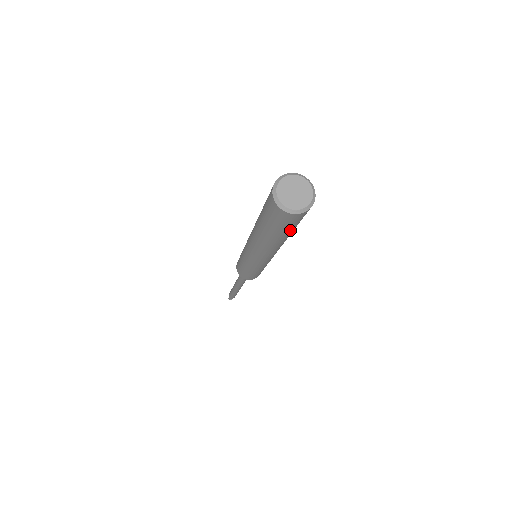
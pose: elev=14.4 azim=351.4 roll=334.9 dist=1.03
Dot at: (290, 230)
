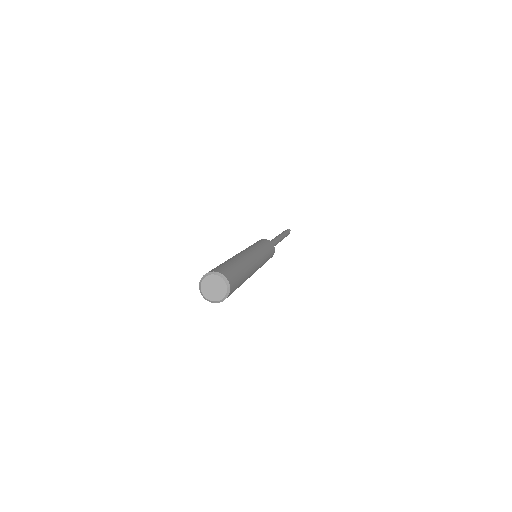
Dot at: occluded
